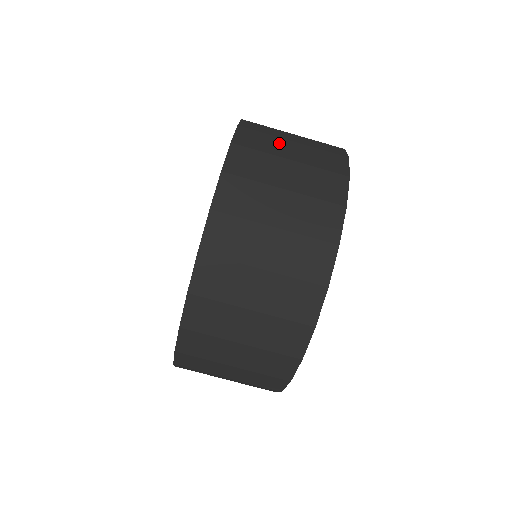
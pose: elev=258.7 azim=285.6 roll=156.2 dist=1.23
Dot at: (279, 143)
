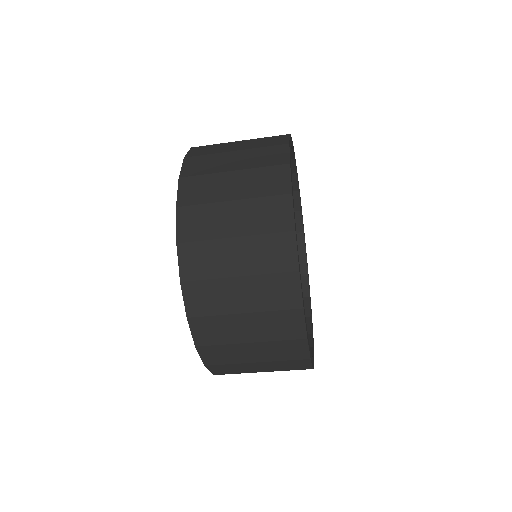
Dot at: (222, 251)
